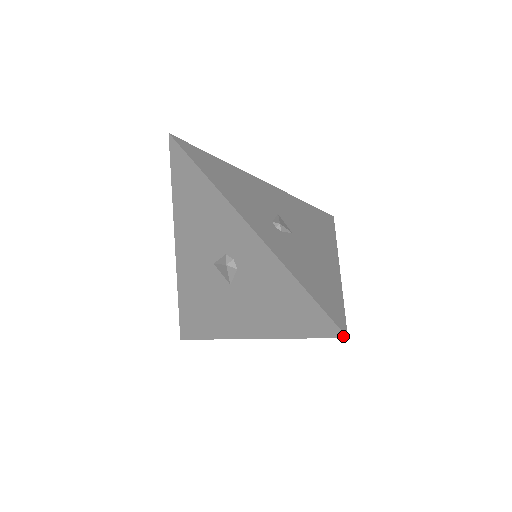
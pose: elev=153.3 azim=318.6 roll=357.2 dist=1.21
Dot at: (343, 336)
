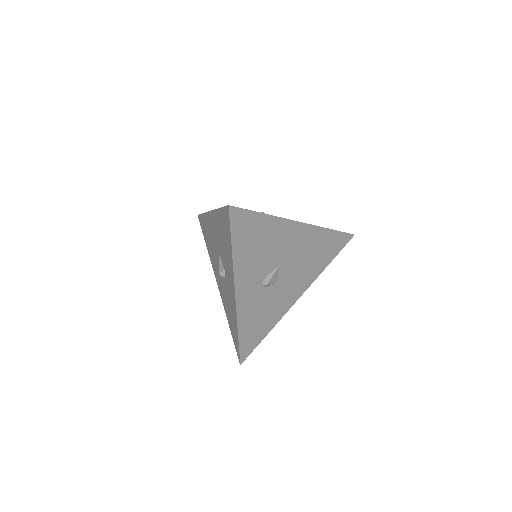
Dot at: (240, 362)
